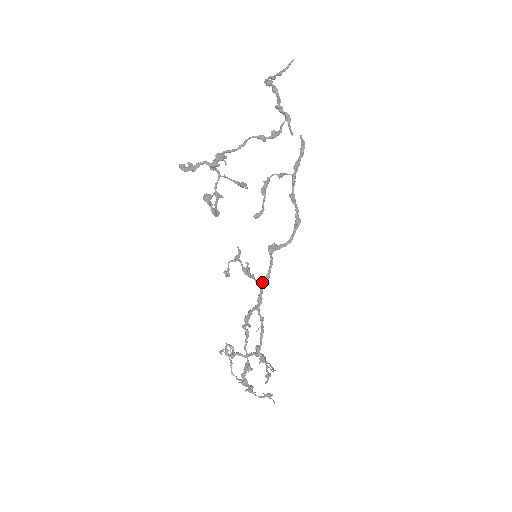
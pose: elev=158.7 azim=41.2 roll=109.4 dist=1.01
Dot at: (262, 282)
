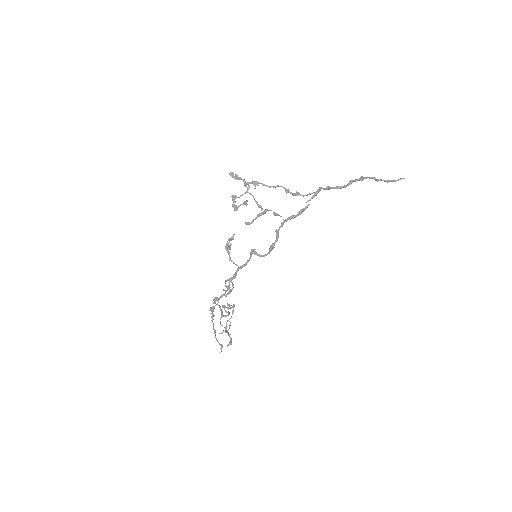
Dot at: (240, 266)
